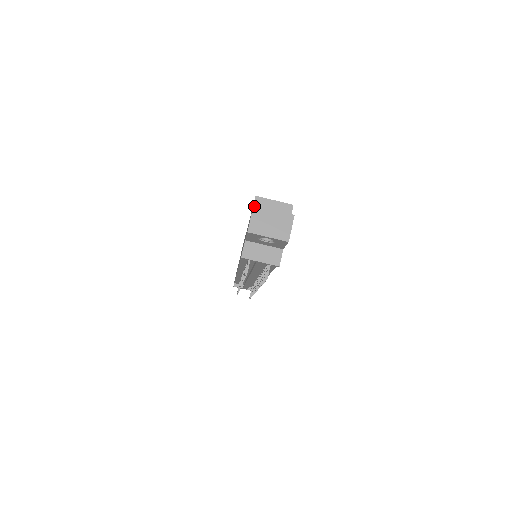
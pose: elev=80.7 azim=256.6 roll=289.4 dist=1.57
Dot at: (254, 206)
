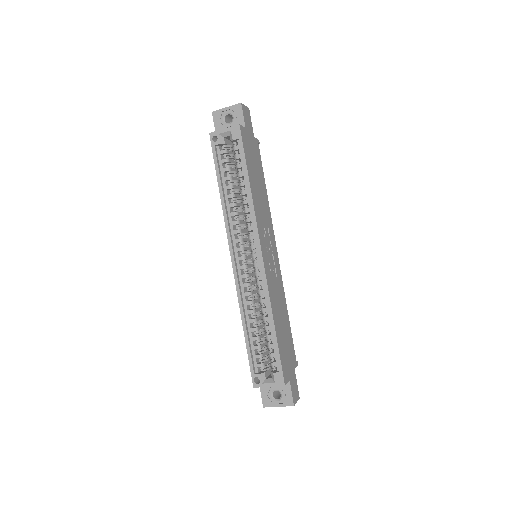
Dot at: (264, 407)
